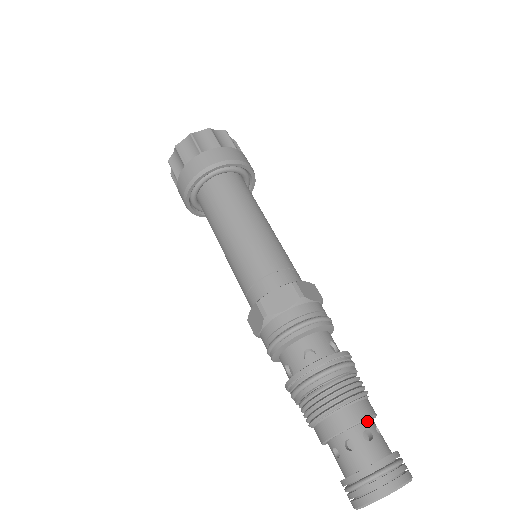
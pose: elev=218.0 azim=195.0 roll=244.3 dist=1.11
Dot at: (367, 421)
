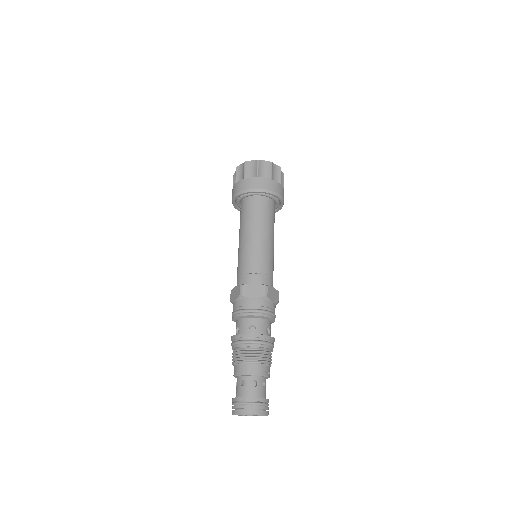
Dot at: (247, 376)
